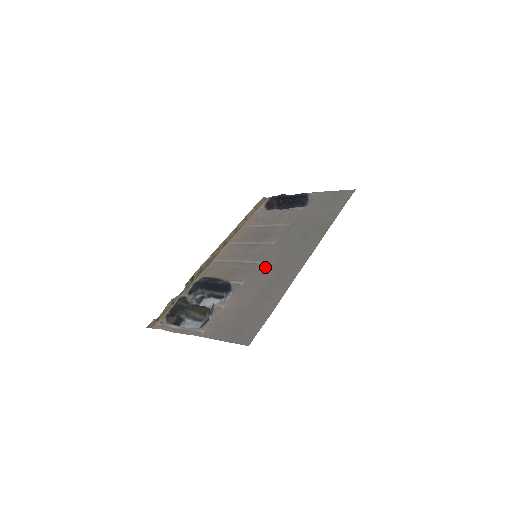
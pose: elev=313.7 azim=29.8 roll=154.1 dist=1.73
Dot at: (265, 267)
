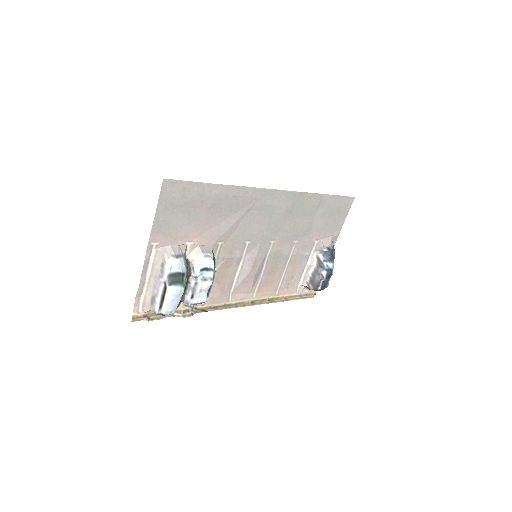
Dot at: (245, 230)
